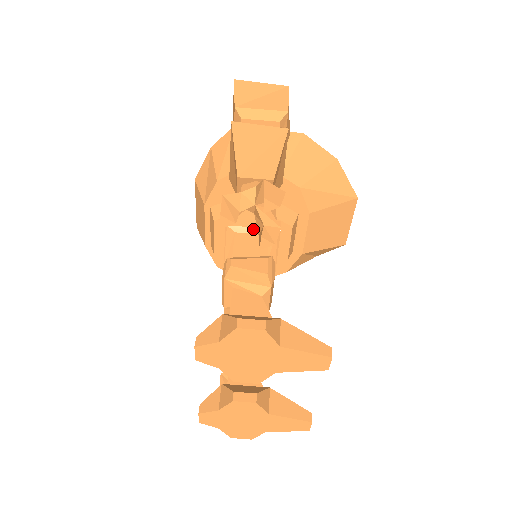
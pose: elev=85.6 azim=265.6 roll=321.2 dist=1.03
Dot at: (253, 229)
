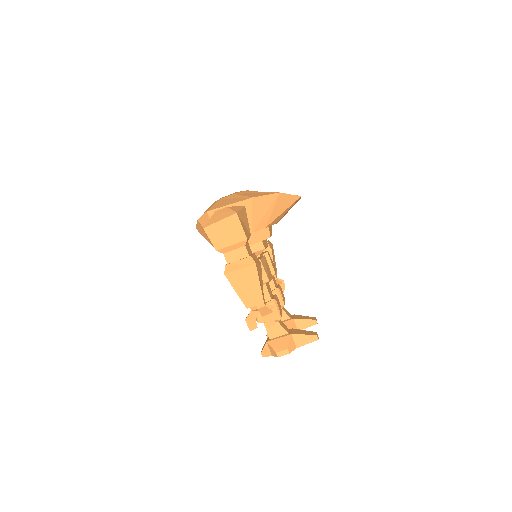
Dot at: occluded
